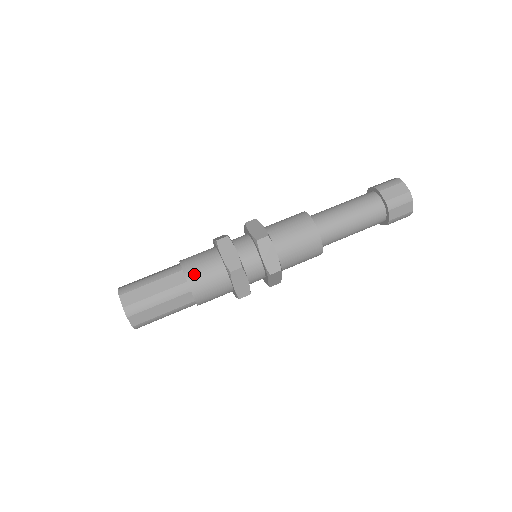
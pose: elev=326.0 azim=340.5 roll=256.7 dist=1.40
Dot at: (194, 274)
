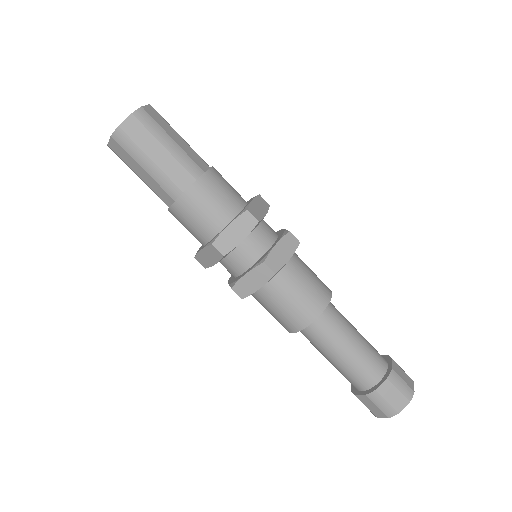
Dot at: (195, 198)
